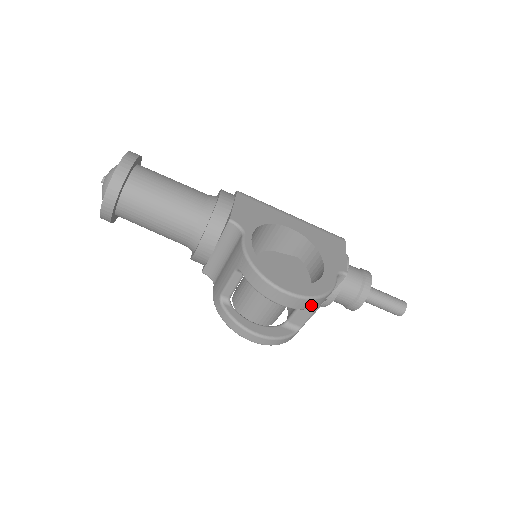
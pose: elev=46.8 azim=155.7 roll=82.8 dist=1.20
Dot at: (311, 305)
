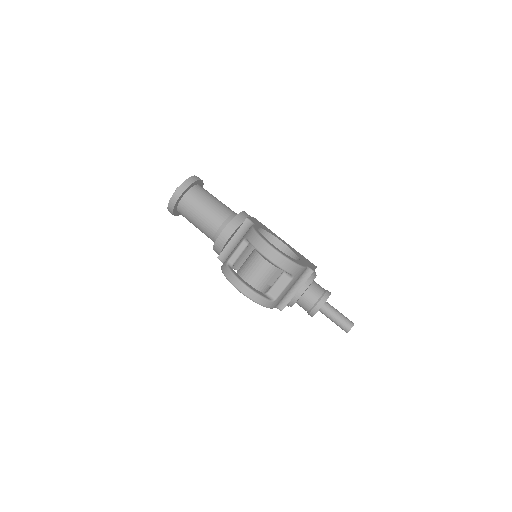
Dot at: (286, 267)
